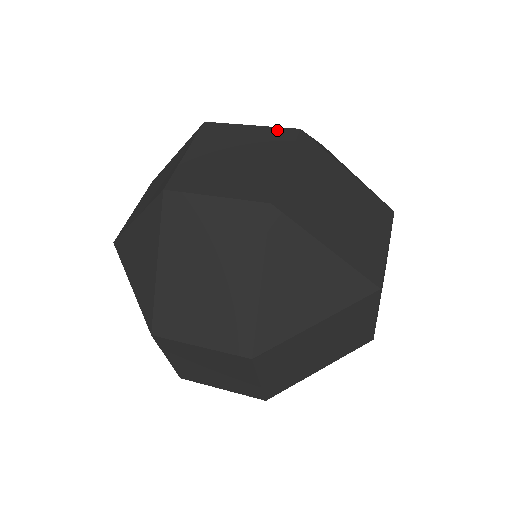
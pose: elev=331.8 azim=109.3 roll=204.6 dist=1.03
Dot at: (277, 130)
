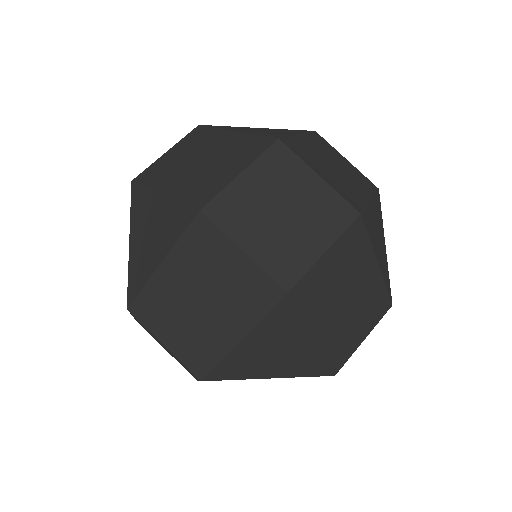
Dot at: (339, 200)
